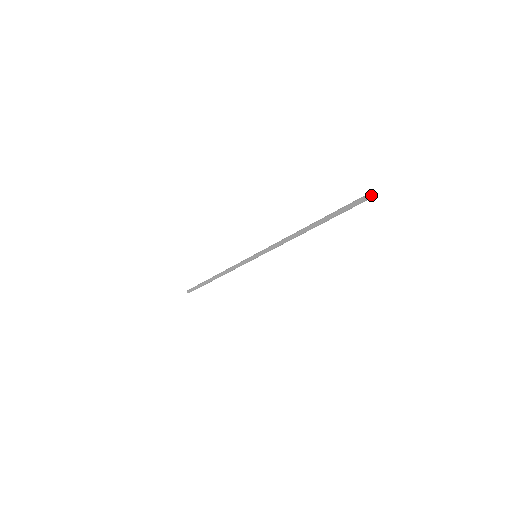
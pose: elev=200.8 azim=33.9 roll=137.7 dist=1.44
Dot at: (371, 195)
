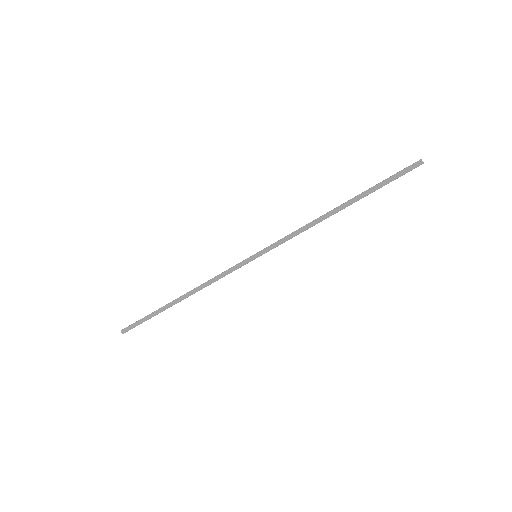
Dot at: (421, 161)
